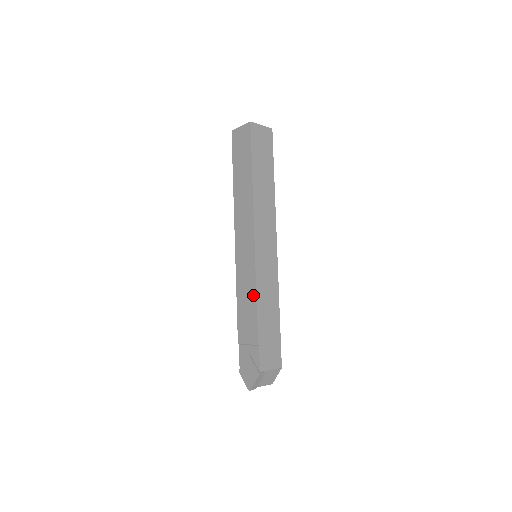
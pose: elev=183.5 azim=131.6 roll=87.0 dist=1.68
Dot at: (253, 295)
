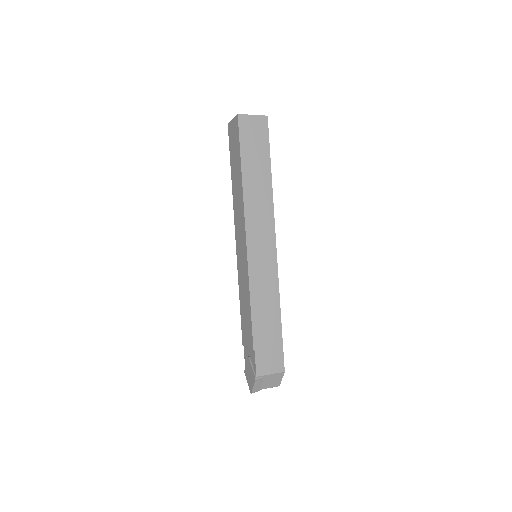
Dot at: (248, 299)
